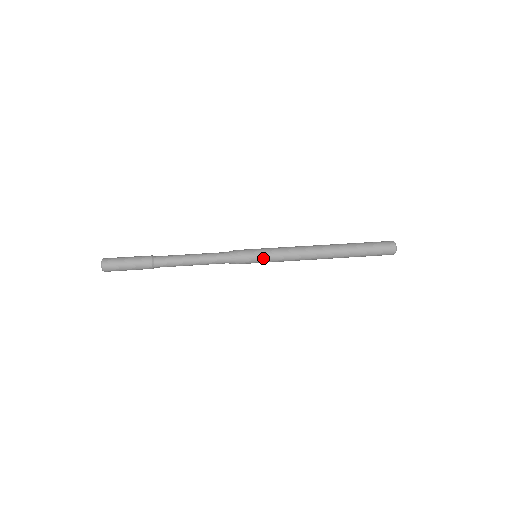
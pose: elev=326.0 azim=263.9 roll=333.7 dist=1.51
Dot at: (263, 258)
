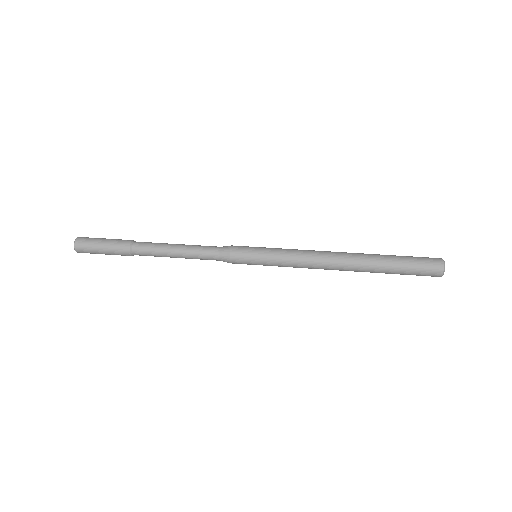
Dot at: (263, 260)
